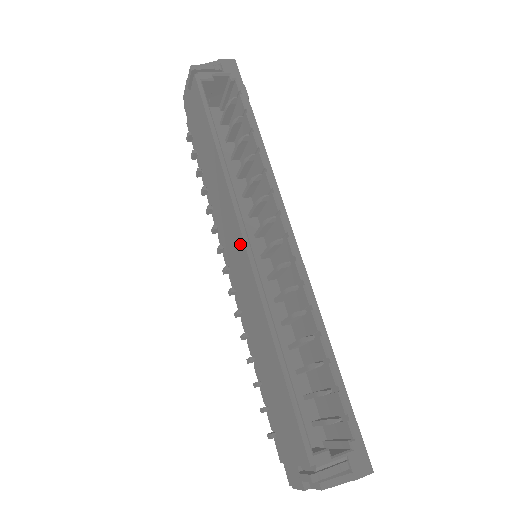
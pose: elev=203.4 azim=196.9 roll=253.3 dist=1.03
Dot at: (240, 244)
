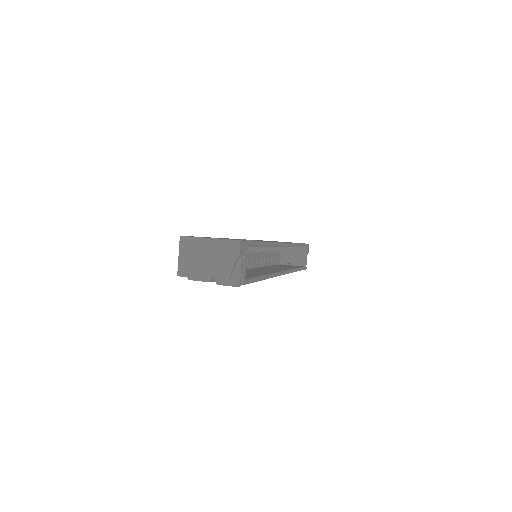
Dot at: occluded
